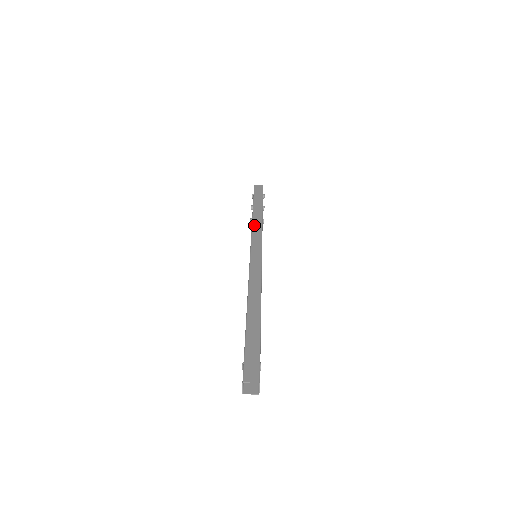
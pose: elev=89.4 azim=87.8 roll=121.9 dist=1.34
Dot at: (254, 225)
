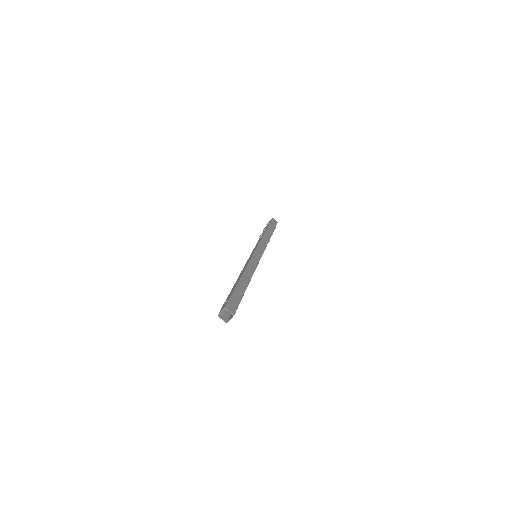
Dot at: (263, 239)
